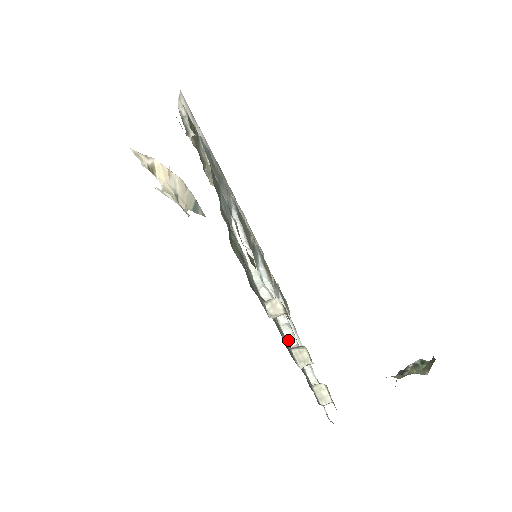
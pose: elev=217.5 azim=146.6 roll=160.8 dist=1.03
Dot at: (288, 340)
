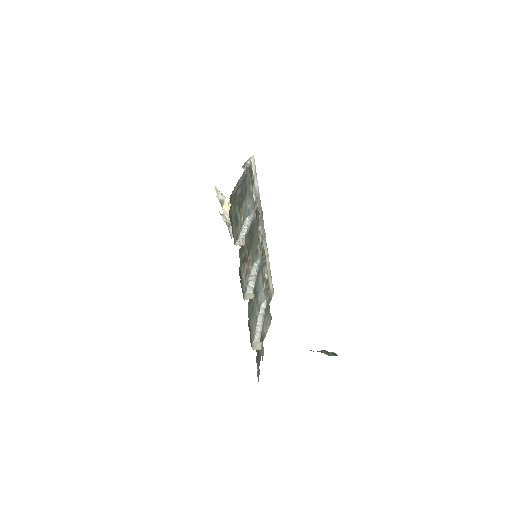
Dot at: (247, 291)
